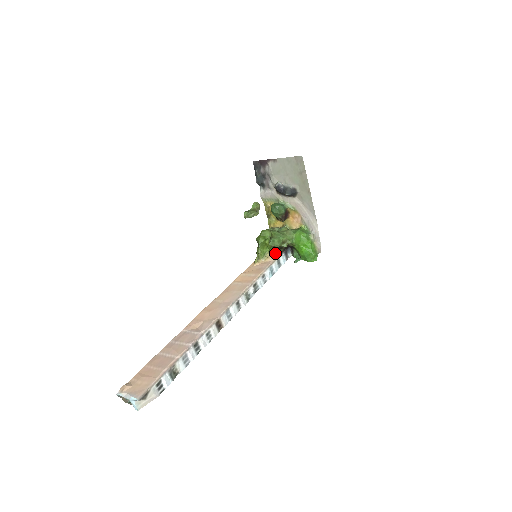
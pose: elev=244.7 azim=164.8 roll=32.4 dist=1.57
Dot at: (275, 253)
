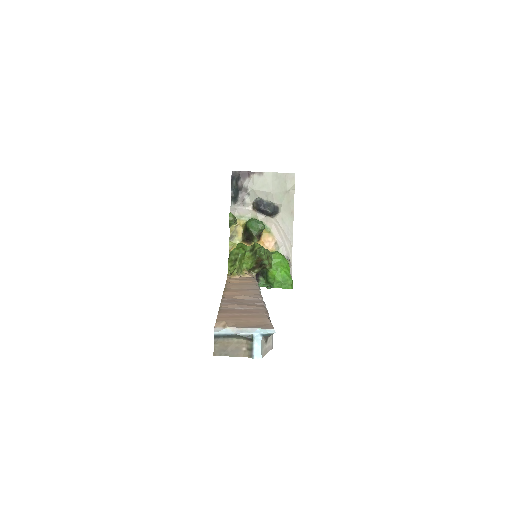
Dot at: (250, 272)
